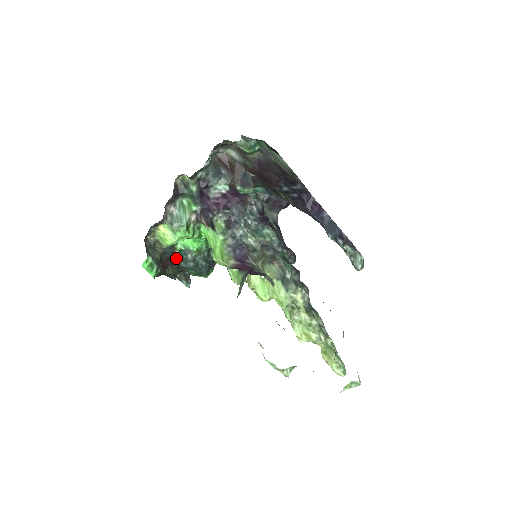
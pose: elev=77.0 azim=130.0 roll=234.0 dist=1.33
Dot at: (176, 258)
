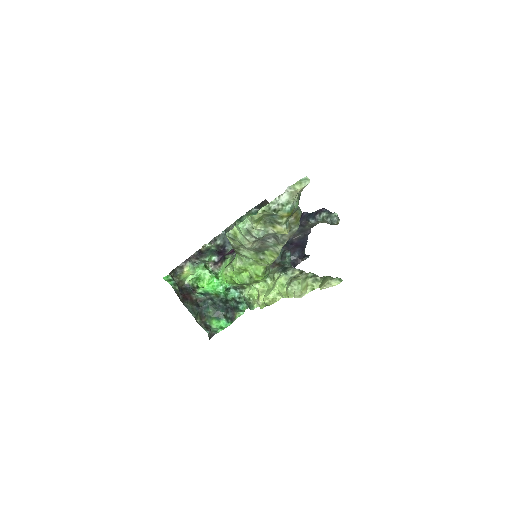
Dot at: (196, 298)
